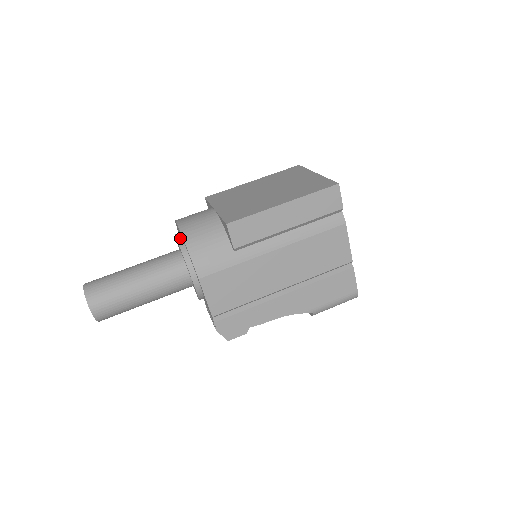
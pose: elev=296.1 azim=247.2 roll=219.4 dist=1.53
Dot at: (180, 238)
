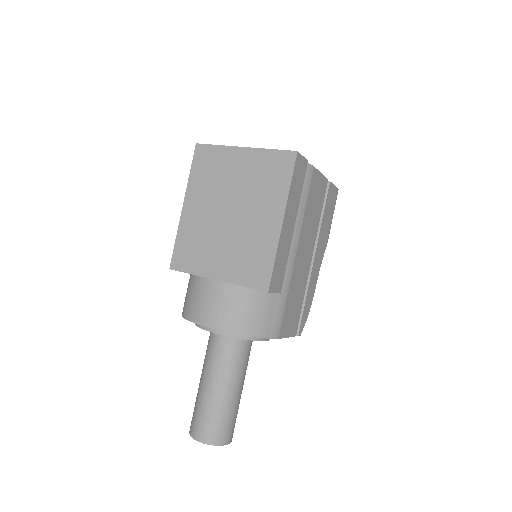
Dot at: (221, 331)
